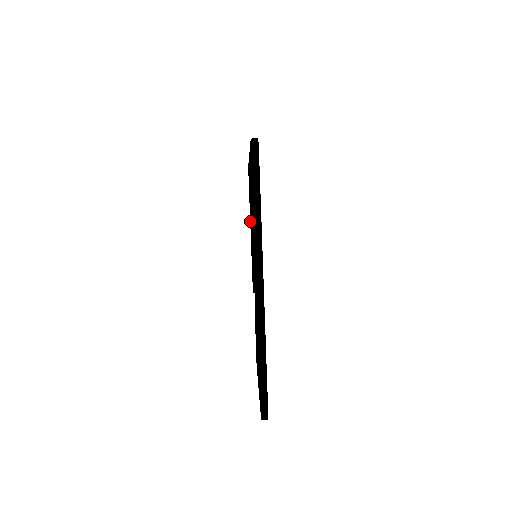
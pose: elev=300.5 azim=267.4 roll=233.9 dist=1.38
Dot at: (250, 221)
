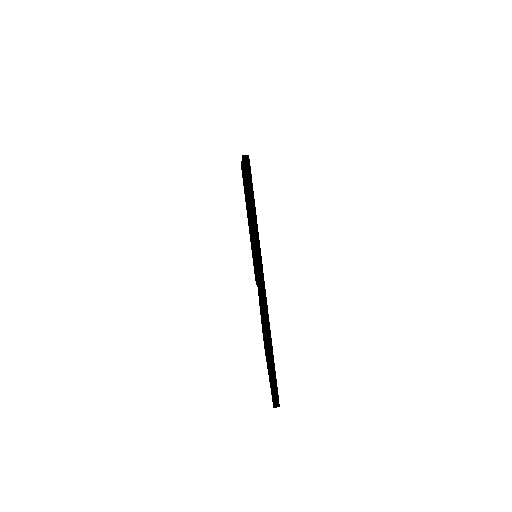
Dot at: occluded
